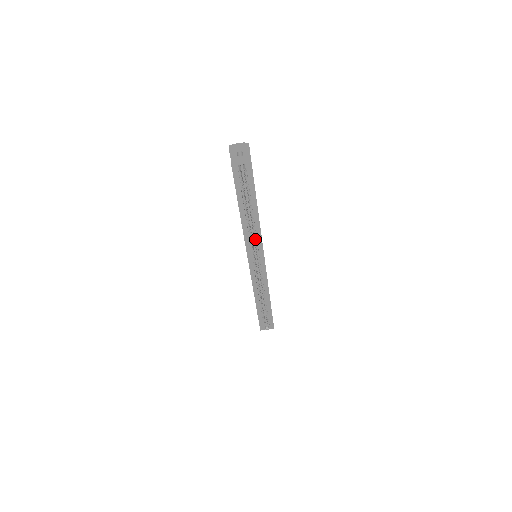
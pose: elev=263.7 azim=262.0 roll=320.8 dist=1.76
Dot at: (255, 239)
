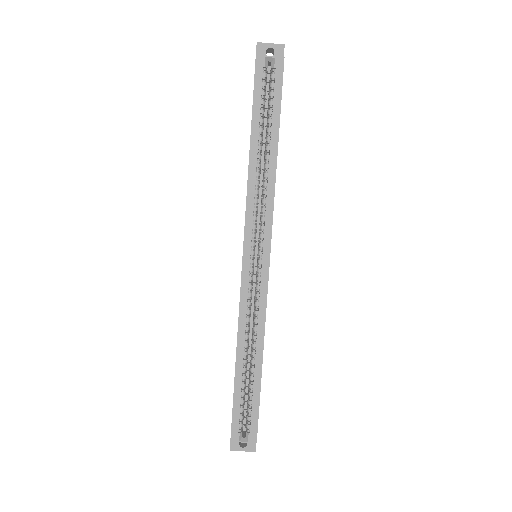
Dot at: (262, 208)
